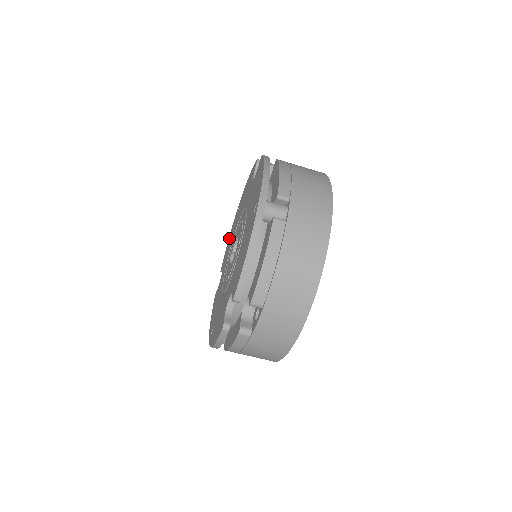
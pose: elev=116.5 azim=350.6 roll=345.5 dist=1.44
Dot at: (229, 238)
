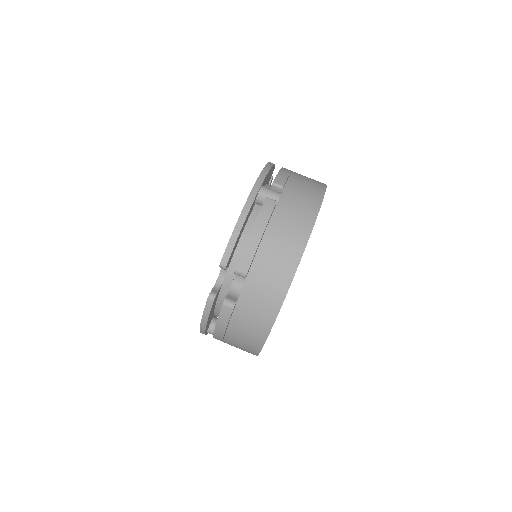
Dot at: occluded
